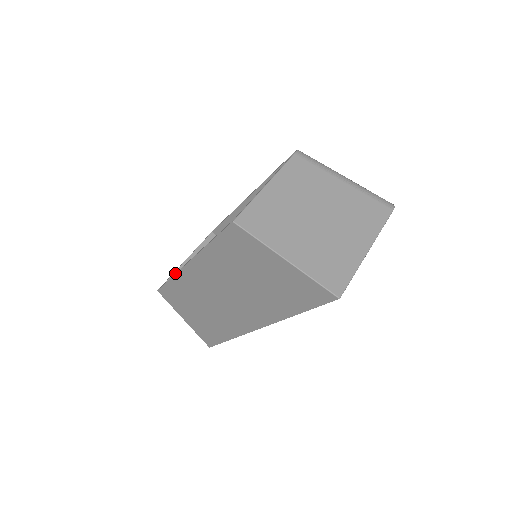
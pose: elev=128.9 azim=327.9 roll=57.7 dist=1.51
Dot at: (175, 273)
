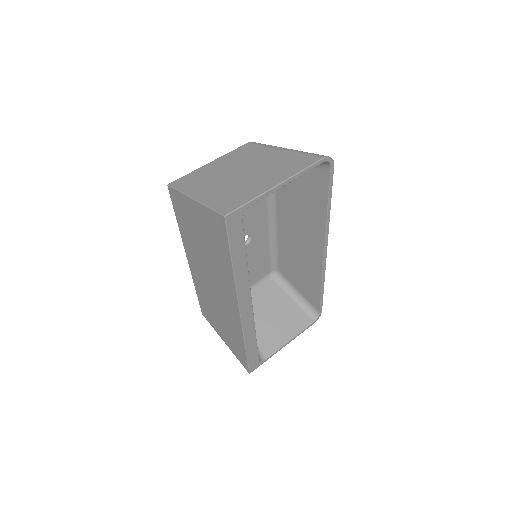
Dot at: occluded
